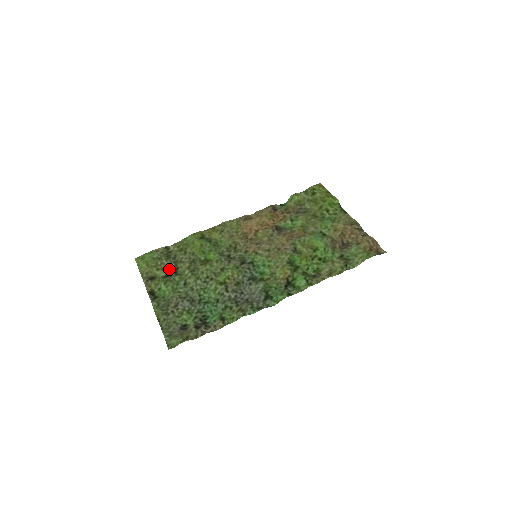
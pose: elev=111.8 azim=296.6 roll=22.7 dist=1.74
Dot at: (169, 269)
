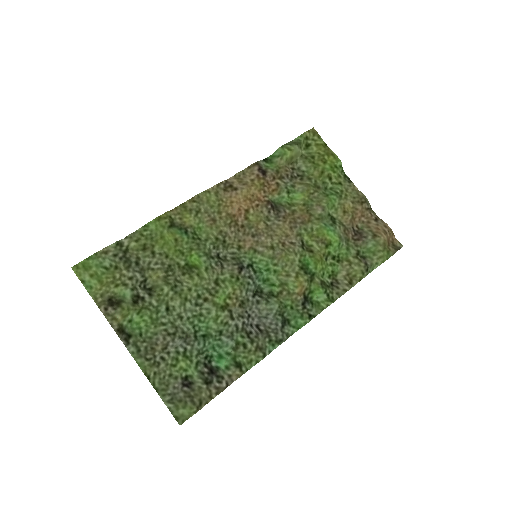
Dot at: (135, 284)
